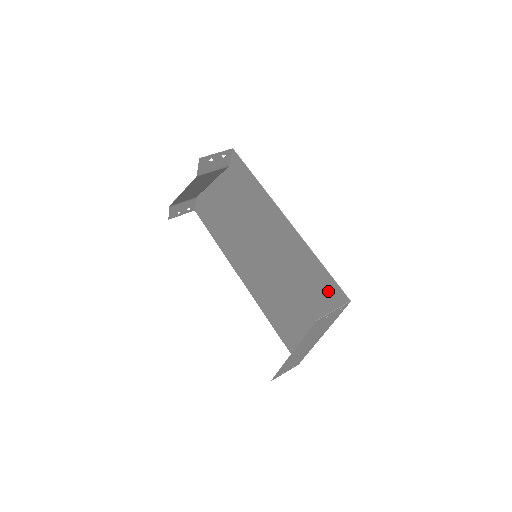
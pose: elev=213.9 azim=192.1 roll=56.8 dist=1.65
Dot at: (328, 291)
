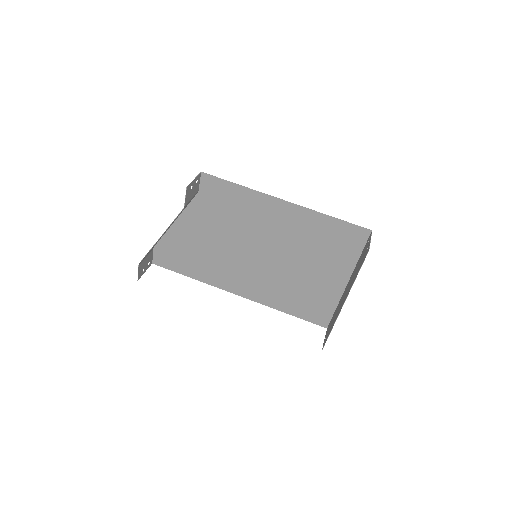
Dot at: (347, 237)
